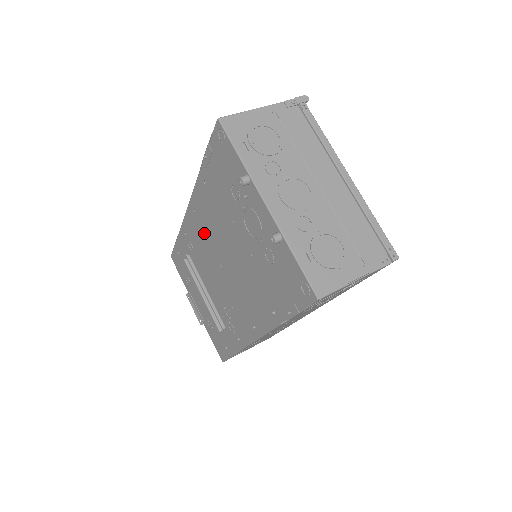
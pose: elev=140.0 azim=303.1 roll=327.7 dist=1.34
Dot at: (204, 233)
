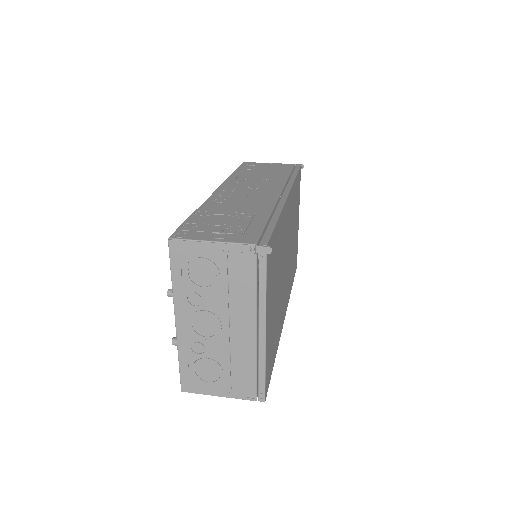
Dot at: occluded
